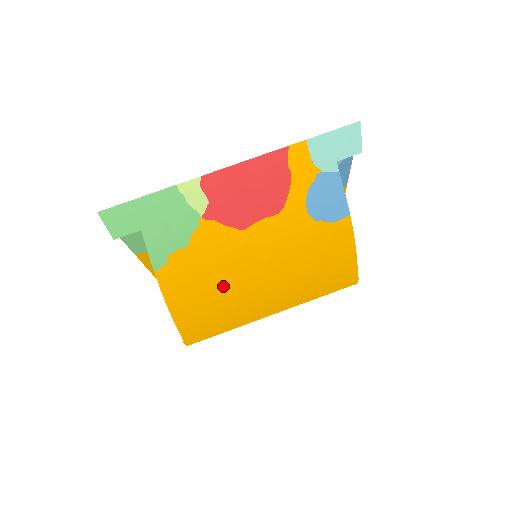
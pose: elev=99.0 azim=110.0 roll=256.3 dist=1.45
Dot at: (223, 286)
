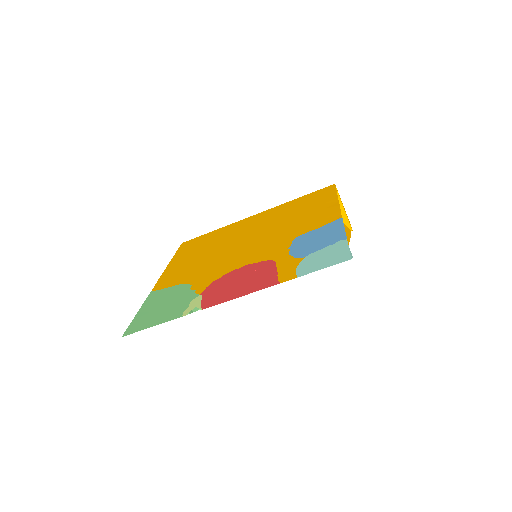
Dot at: occluded
